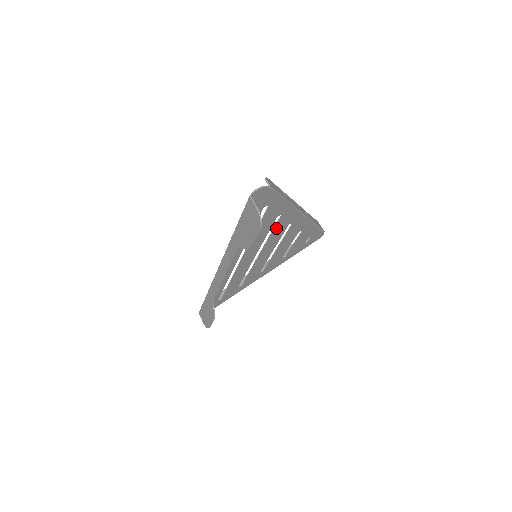
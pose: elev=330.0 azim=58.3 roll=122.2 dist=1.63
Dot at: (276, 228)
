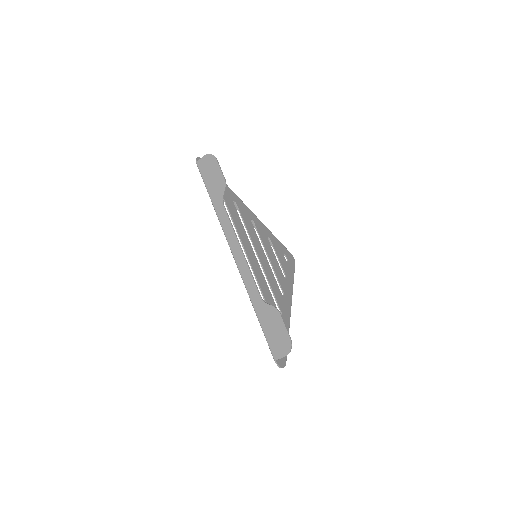
Dot at: (243, 219)
